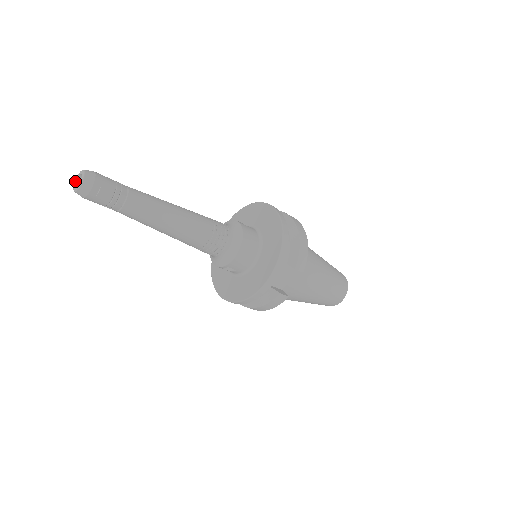
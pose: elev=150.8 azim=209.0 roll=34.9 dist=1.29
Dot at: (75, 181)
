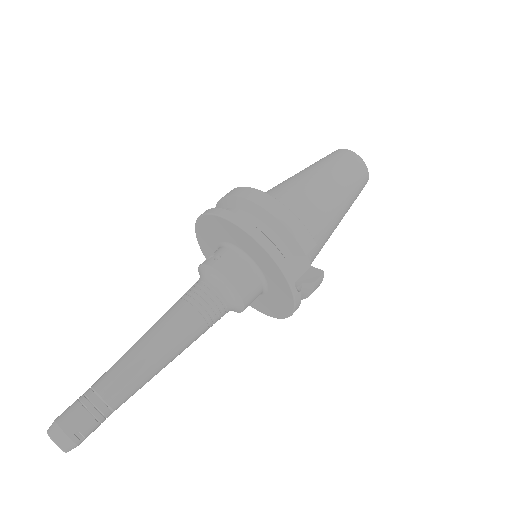
Dot at: occluded
